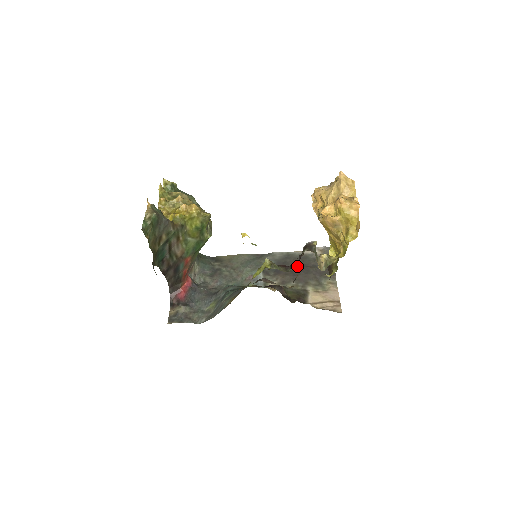
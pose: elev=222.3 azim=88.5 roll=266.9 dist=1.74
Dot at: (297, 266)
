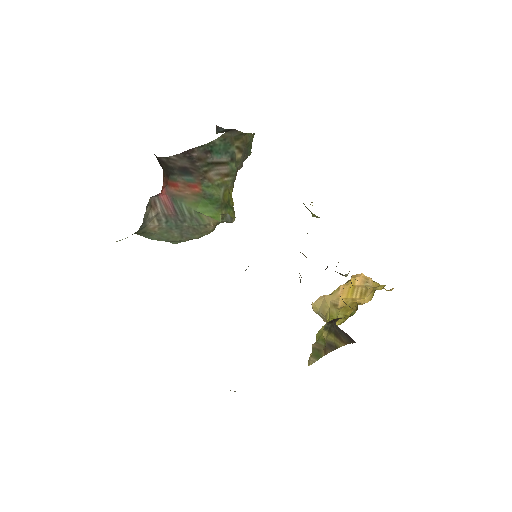
Dot at: occluded
